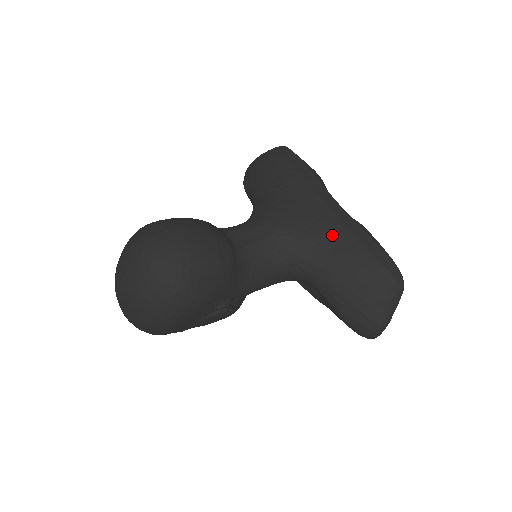
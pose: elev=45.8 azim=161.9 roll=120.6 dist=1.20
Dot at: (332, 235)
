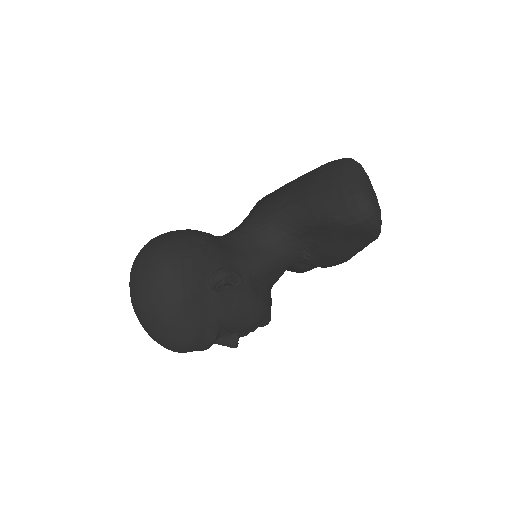
Dot at: (287, 187)
